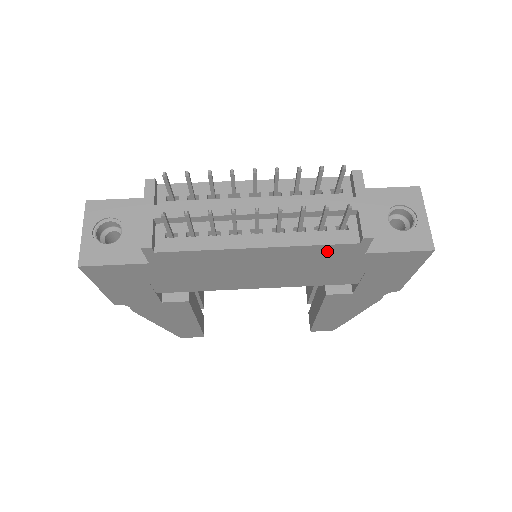
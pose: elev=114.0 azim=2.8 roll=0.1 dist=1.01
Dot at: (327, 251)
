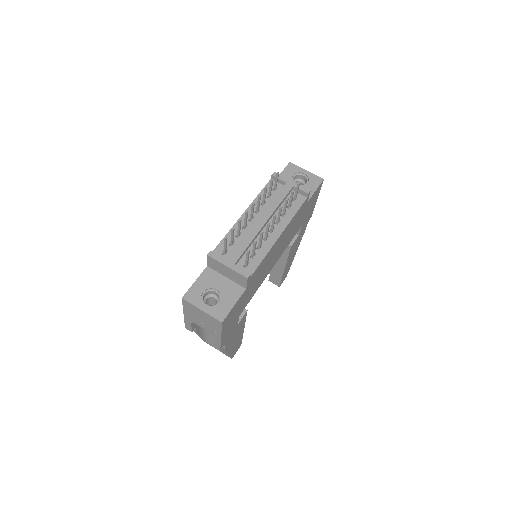
Dot at: (298, 214)
